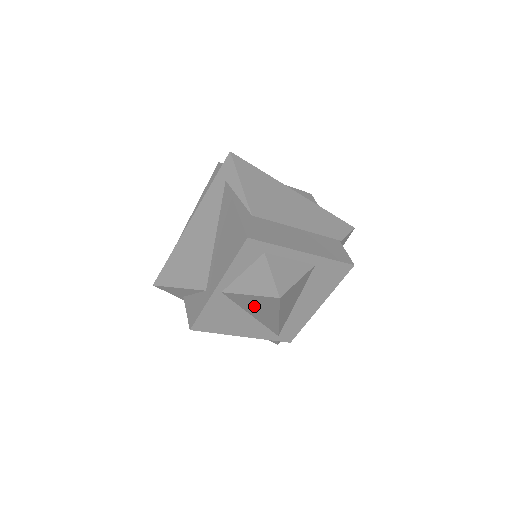
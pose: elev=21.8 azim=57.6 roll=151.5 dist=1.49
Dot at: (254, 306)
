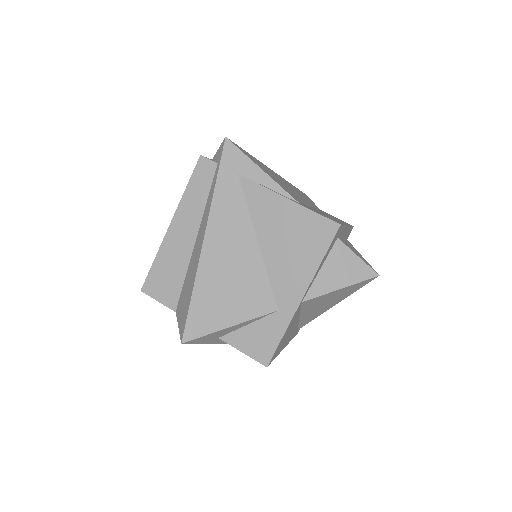
Dot at: (324, 302)
